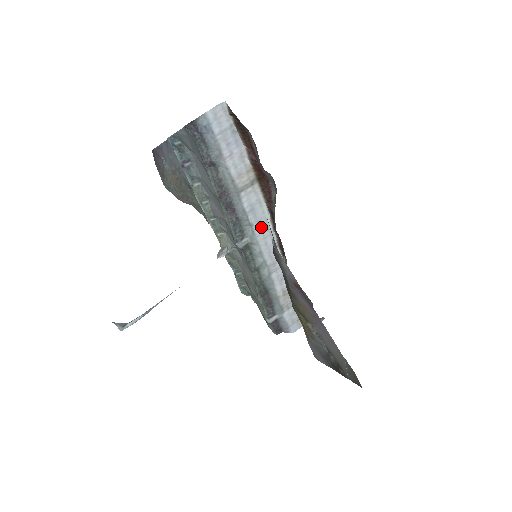
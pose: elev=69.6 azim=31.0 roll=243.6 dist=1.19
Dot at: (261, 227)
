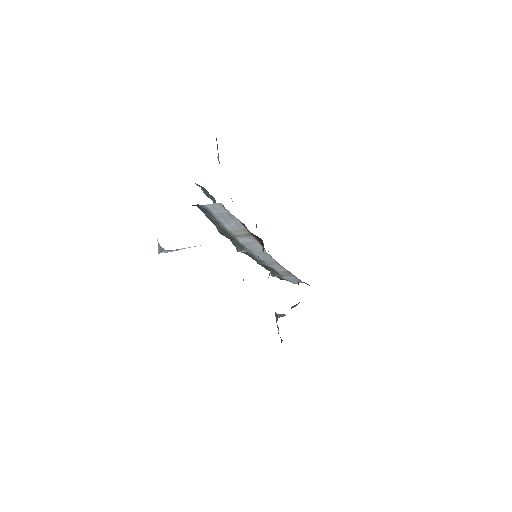
Dot at: (257, 250)
